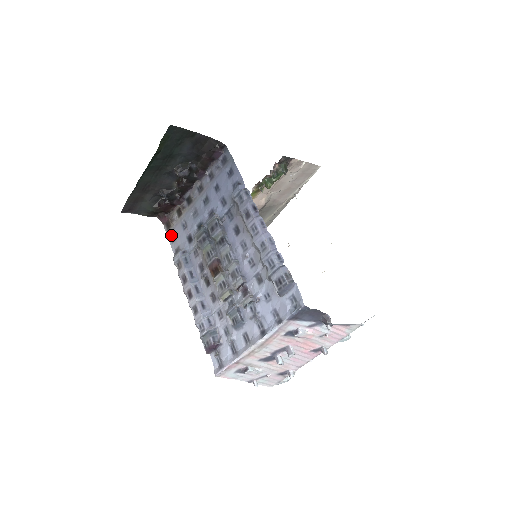
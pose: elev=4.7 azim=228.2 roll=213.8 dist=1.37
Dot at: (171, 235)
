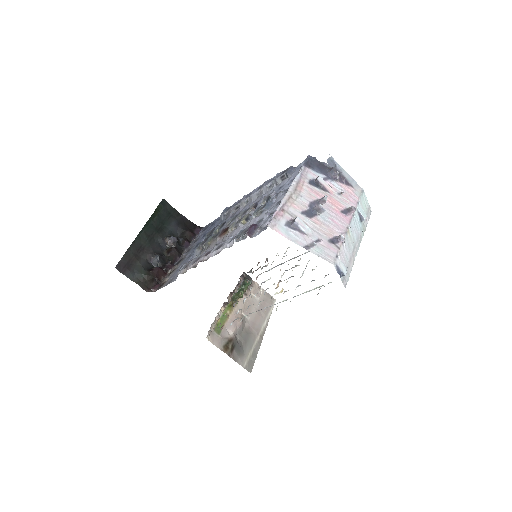
Dot at: (167, 283)
